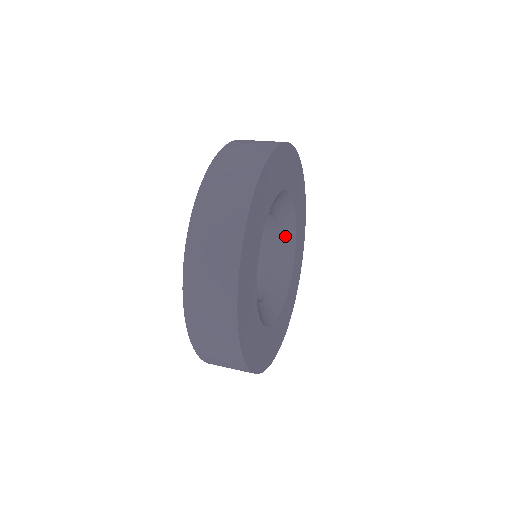
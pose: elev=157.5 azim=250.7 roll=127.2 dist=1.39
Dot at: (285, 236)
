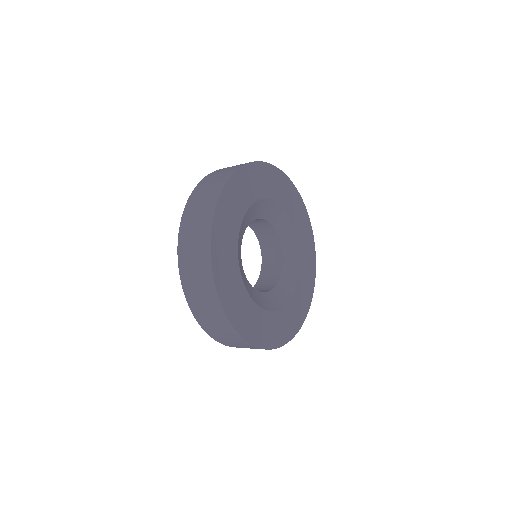
Dot at: (283, 230)
